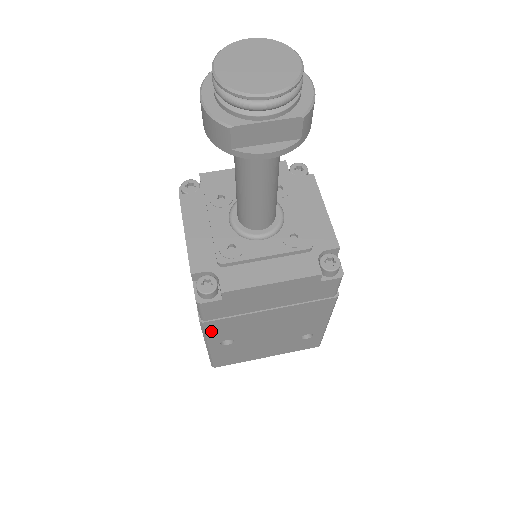
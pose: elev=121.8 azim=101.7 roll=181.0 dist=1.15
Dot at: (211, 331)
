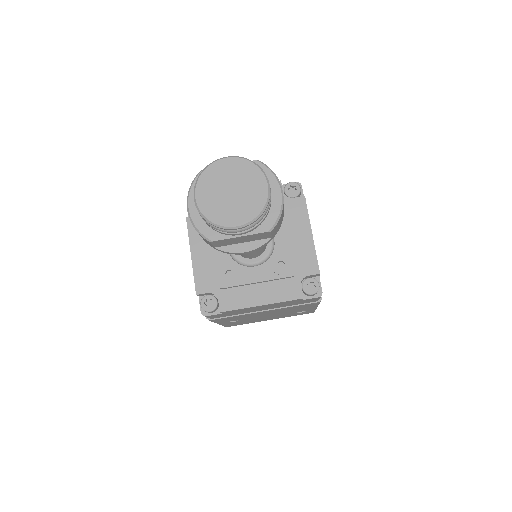
Dot at: (218, 321)
